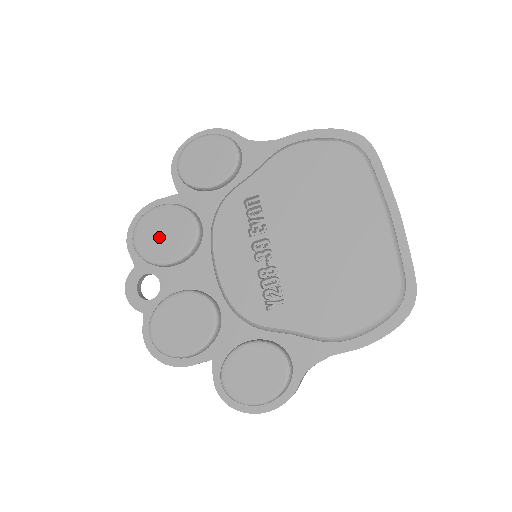
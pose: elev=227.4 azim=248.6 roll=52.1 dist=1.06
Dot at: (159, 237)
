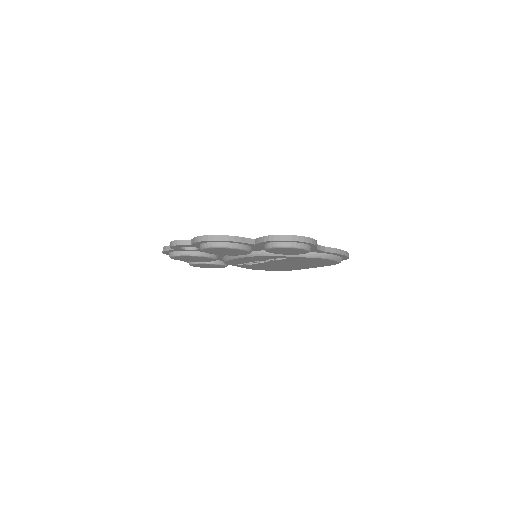
Dot at: (222, 252)
